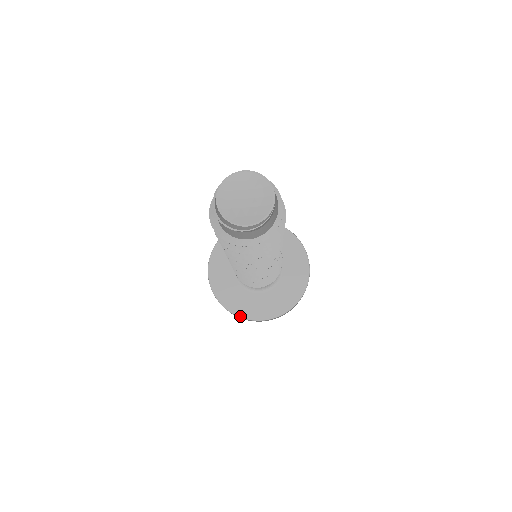
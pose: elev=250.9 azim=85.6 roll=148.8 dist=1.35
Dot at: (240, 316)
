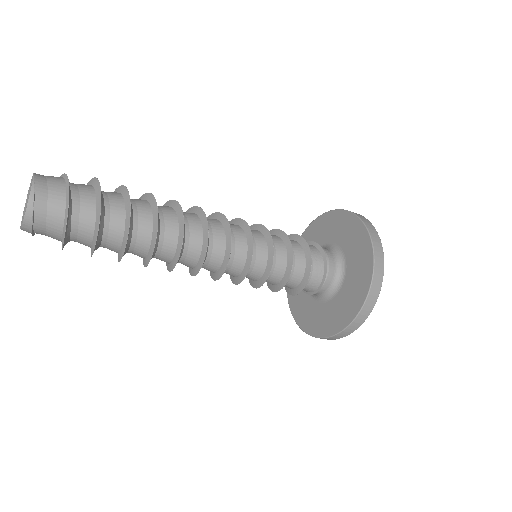
Dot at: (337, 332)
